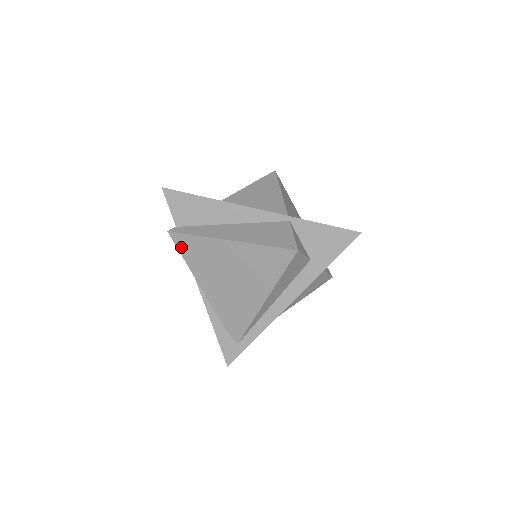
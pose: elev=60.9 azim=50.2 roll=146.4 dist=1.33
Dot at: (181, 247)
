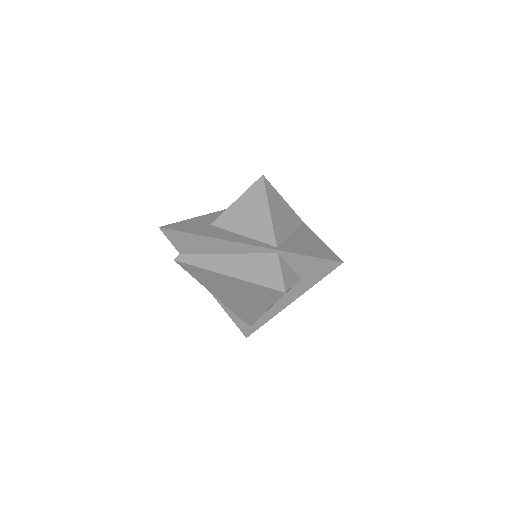
Dot at: (188, 270)
